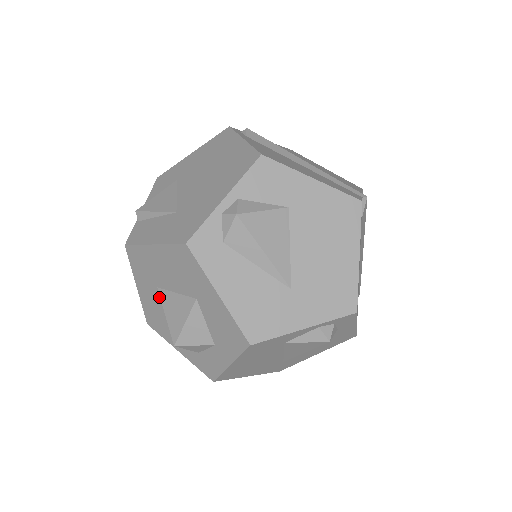
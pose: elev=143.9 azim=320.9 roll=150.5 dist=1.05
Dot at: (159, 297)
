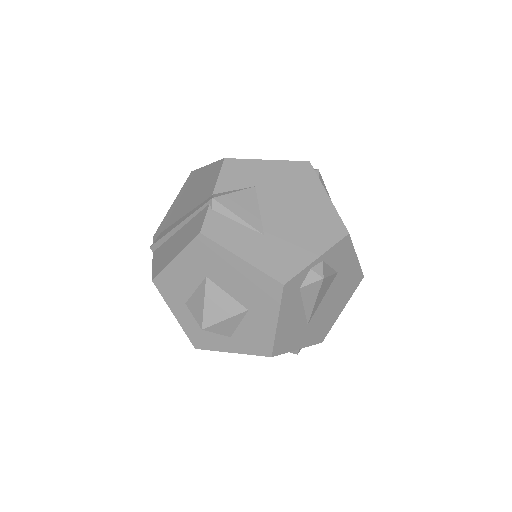
Dot at: (199, 281)
